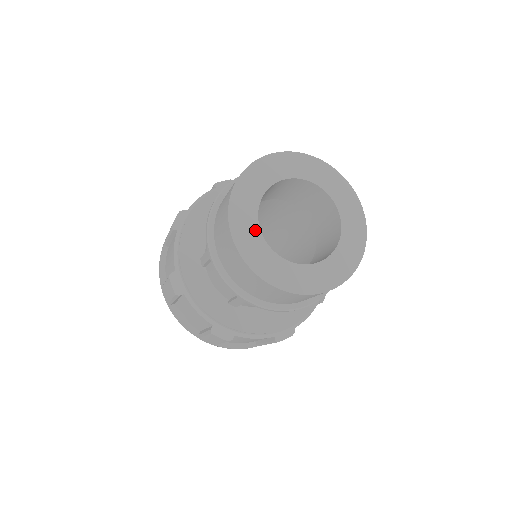
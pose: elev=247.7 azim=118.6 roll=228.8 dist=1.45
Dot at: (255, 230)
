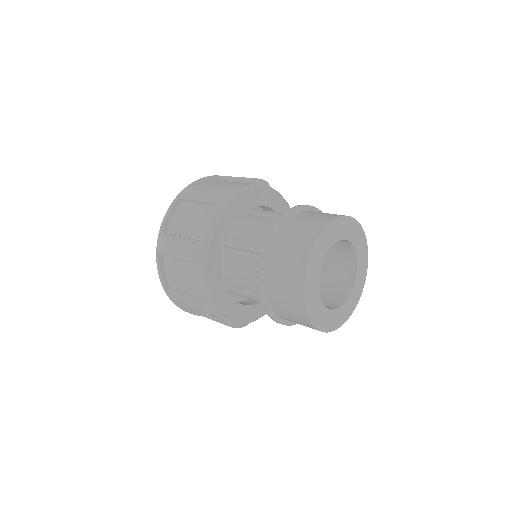
Dot at: (318, 271)
